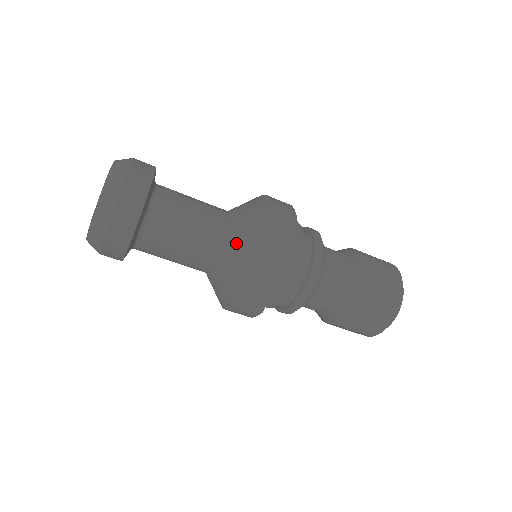
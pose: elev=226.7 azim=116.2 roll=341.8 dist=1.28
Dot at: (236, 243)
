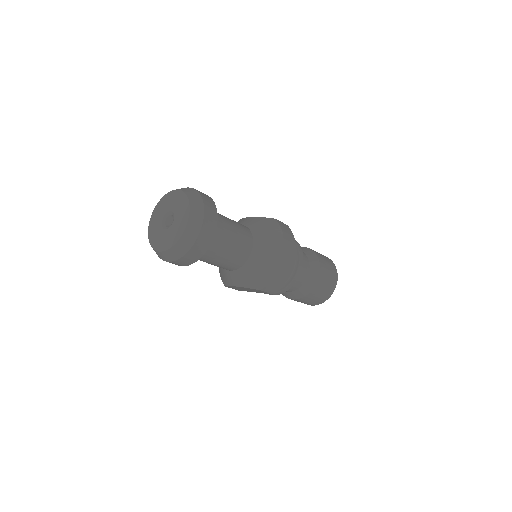
Dot at: (244, 275)
